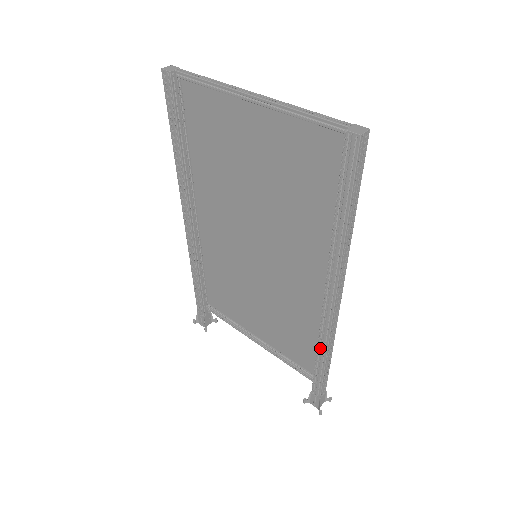
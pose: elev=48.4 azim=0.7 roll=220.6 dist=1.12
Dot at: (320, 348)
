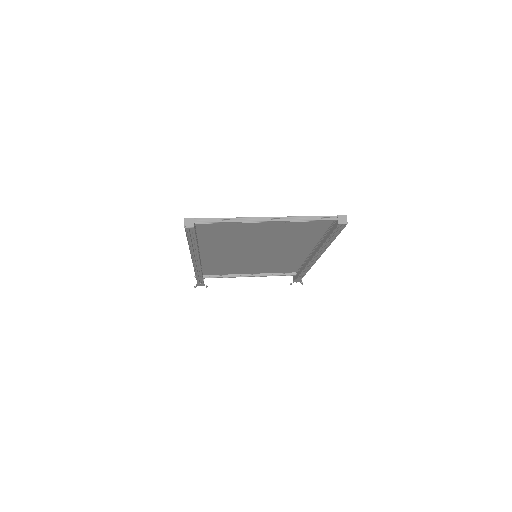
Dot at: (305, 269)
